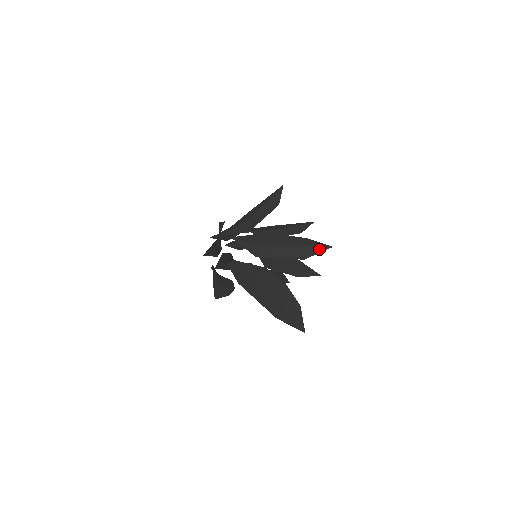
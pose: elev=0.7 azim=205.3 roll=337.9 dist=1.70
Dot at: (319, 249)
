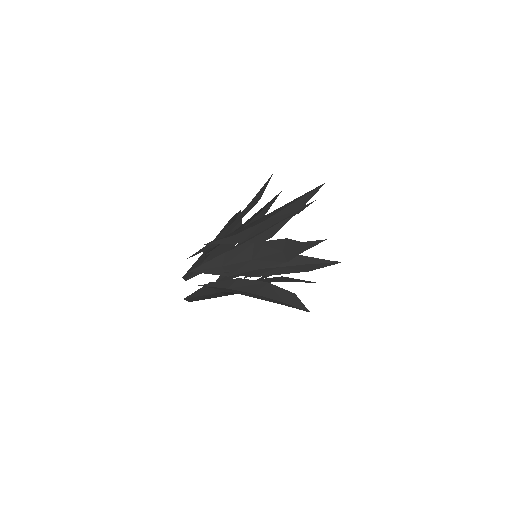
Dot at: (295, 307)
